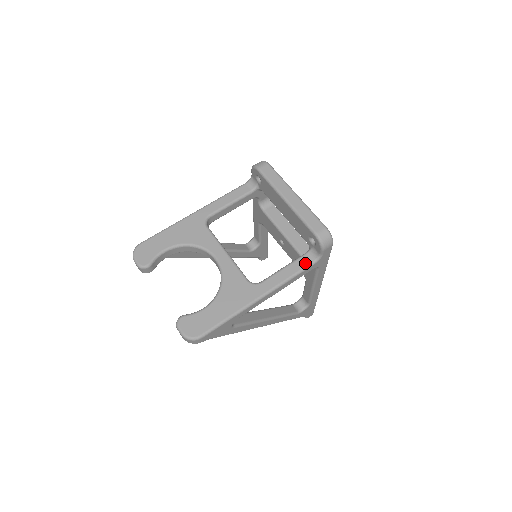
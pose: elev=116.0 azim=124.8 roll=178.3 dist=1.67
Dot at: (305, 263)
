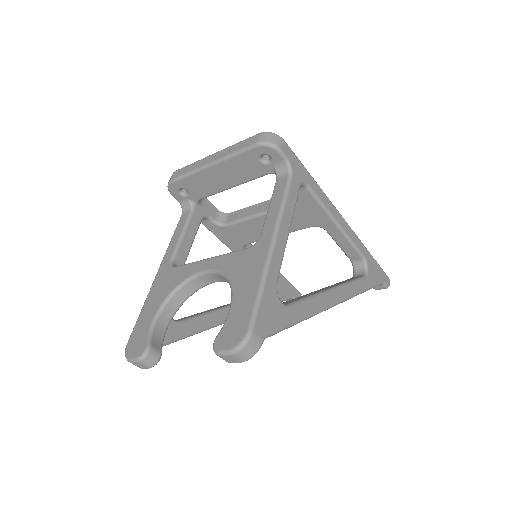
Dot at: (283, 183)
